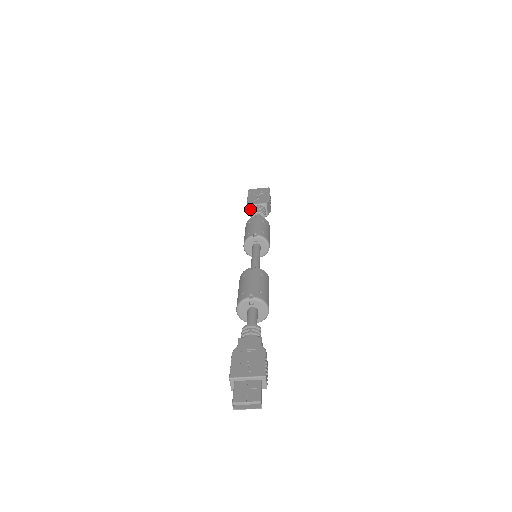
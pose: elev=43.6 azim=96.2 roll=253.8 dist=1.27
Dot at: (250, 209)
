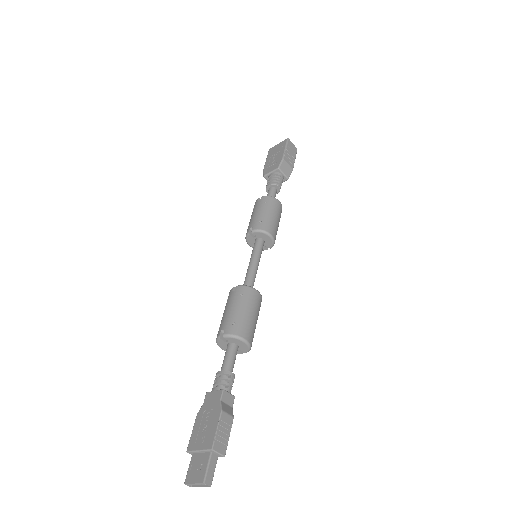
Dot at: (267, 180)
